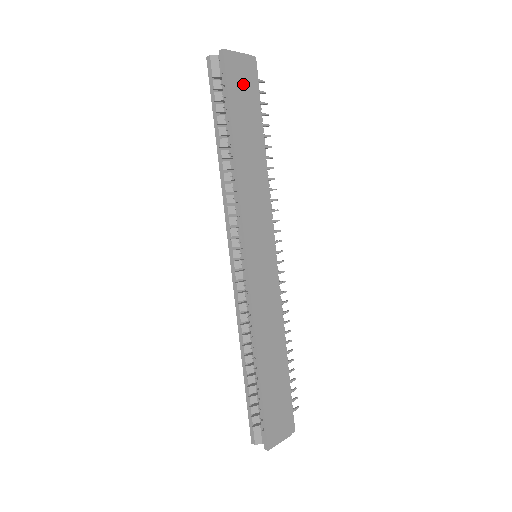
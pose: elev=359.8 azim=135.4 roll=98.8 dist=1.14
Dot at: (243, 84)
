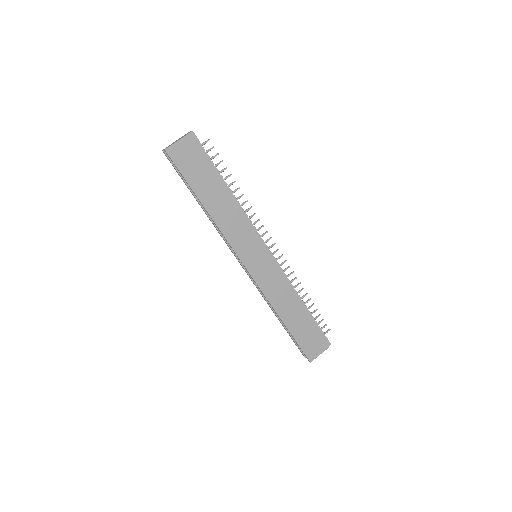
Dot at: (191, 160)
